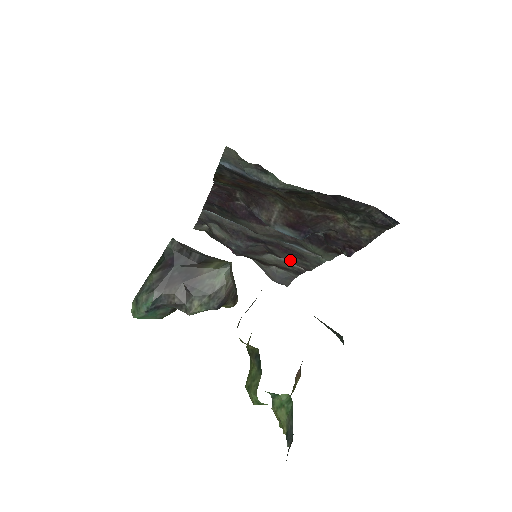
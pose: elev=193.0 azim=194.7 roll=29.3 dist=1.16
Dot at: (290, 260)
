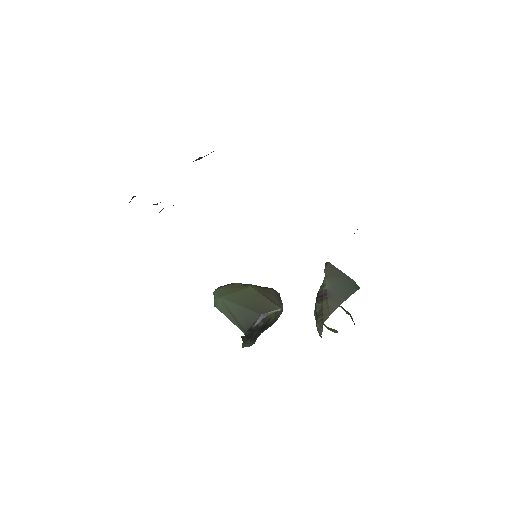
Dot at: occluded
